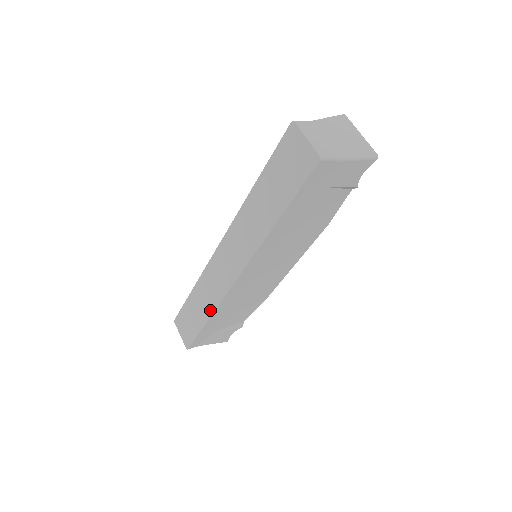
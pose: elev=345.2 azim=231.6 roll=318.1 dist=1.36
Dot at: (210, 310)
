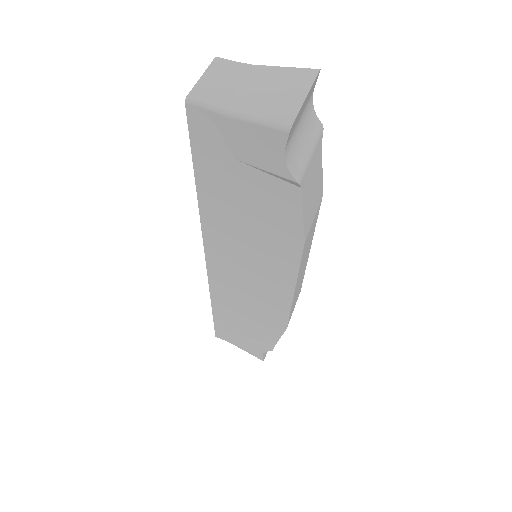
Dot at: occluded
